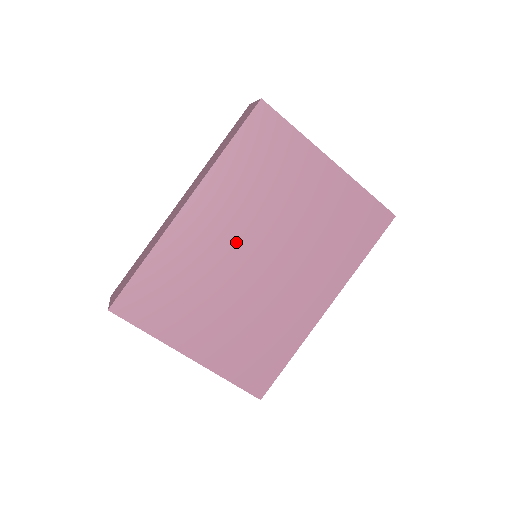
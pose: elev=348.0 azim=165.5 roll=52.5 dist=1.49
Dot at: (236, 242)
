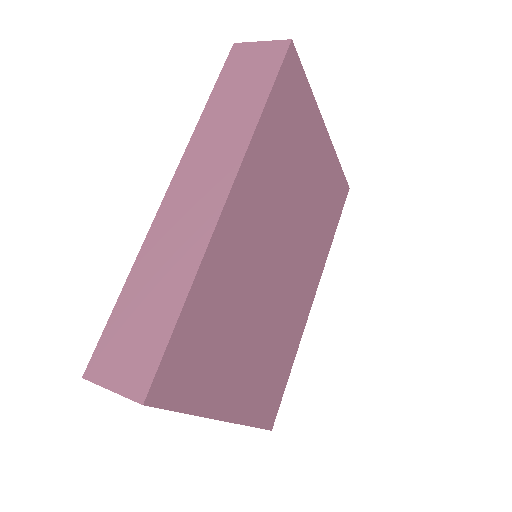
Dot at: (265, 243)
